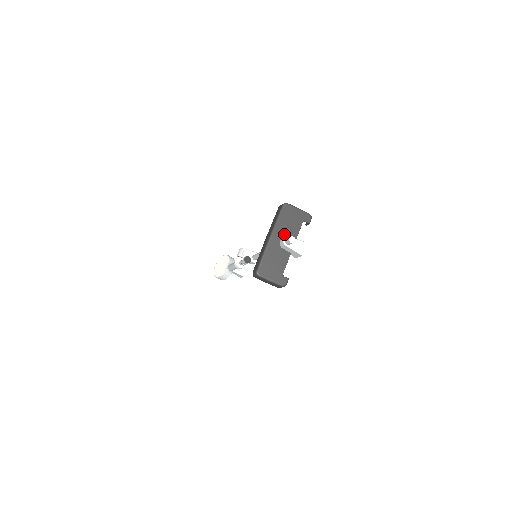
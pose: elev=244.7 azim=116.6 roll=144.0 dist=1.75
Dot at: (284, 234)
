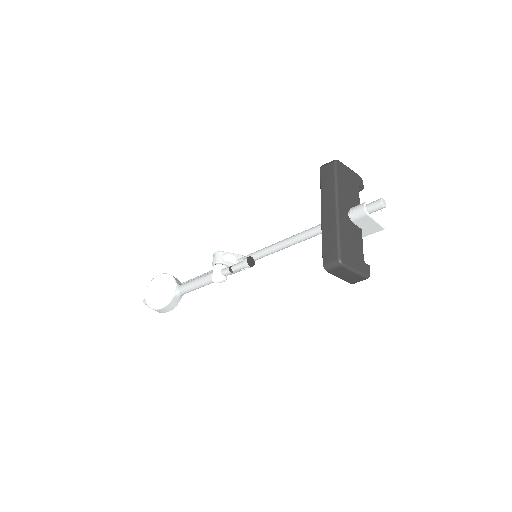
Dot at: (348, 202)
